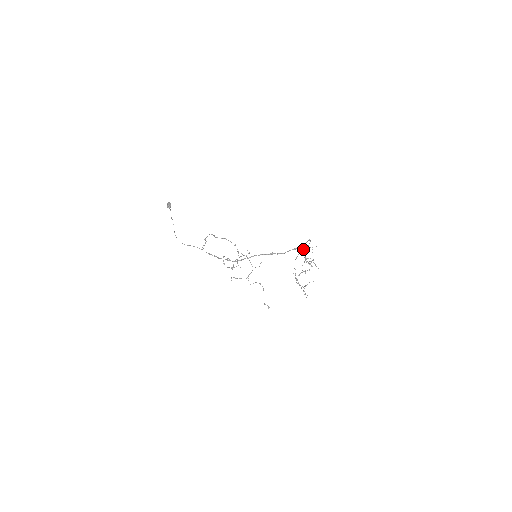
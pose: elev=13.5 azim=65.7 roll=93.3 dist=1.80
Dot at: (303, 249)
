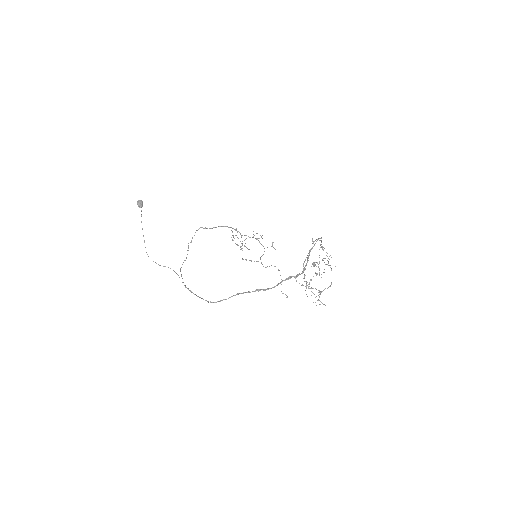
Dot at: (305, 265)
